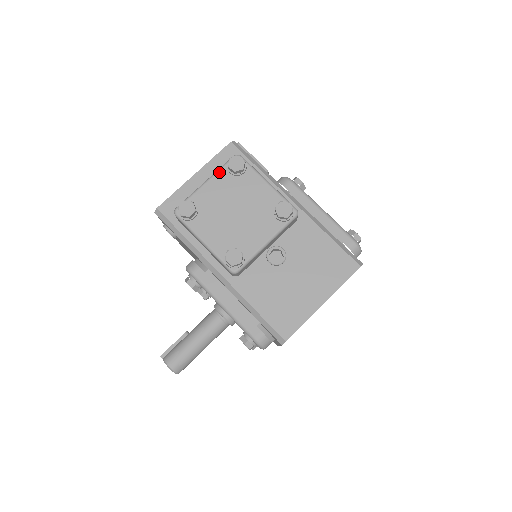
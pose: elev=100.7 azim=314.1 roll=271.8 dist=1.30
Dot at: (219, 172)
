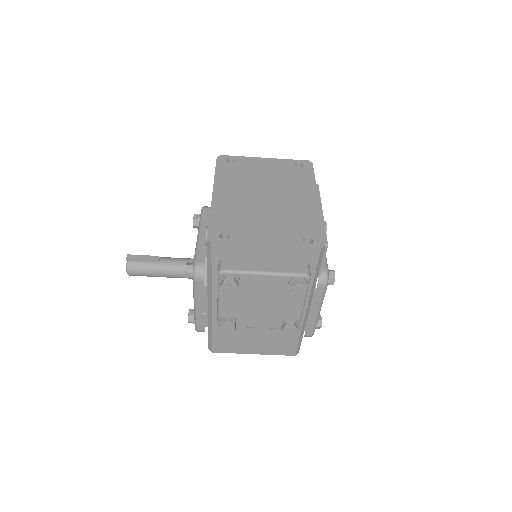
Dot at: (282, 277)
